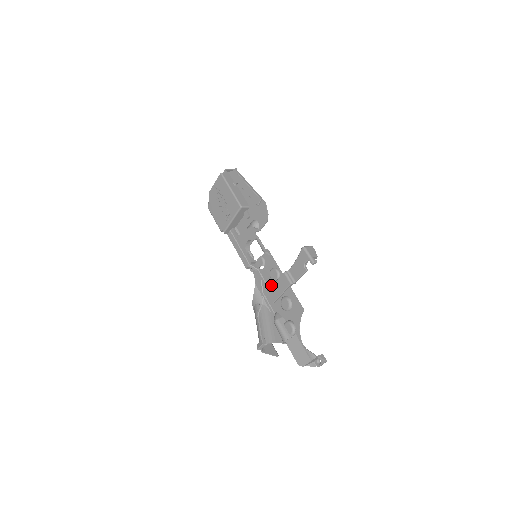
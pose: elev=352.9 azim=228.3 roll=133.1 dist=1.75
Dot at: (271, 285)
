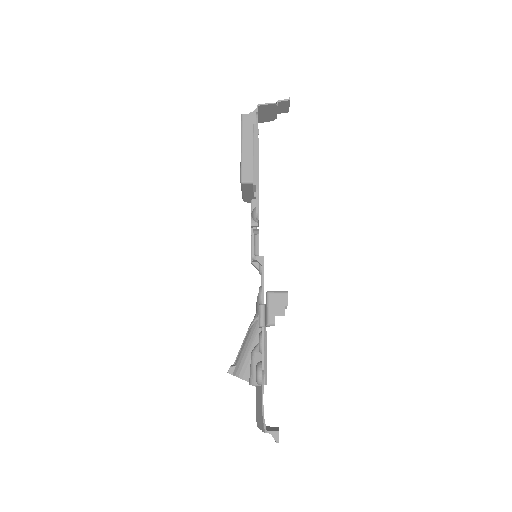
Dot at: occluded
